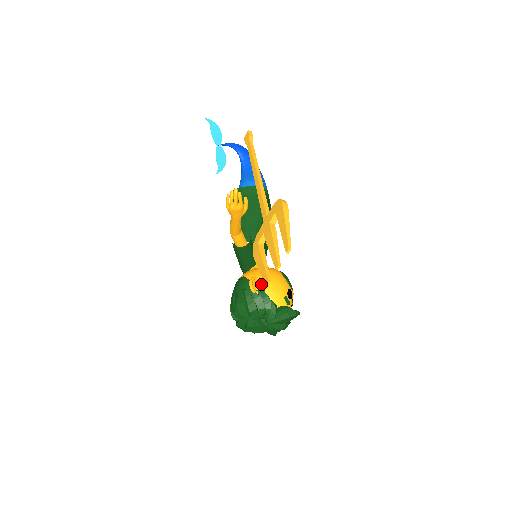
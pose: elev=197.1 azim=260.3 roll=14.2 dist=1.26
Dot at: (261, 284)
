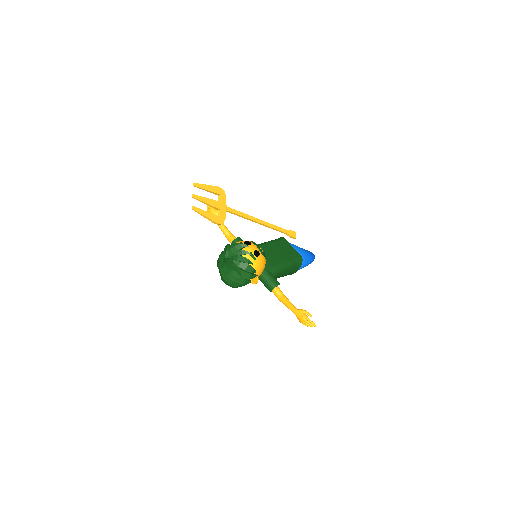
Dot at: occluded
